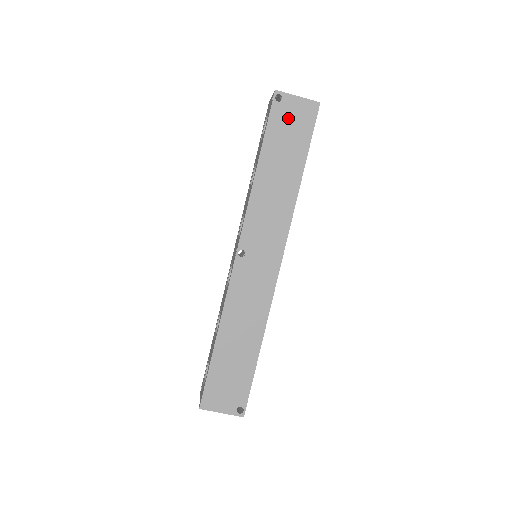
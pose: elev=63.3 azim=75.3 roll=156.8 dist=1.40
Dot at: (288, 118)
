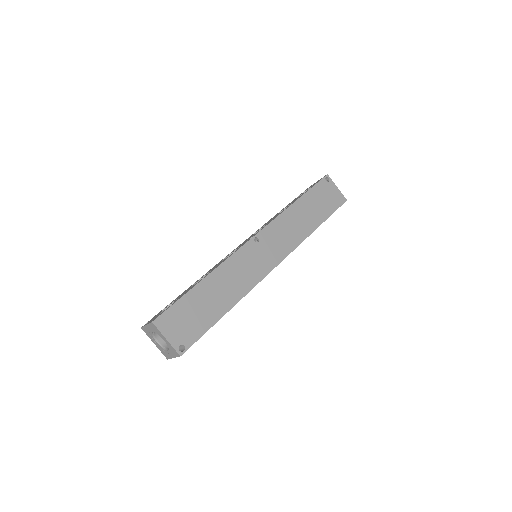
Dot at: (326, 193)
